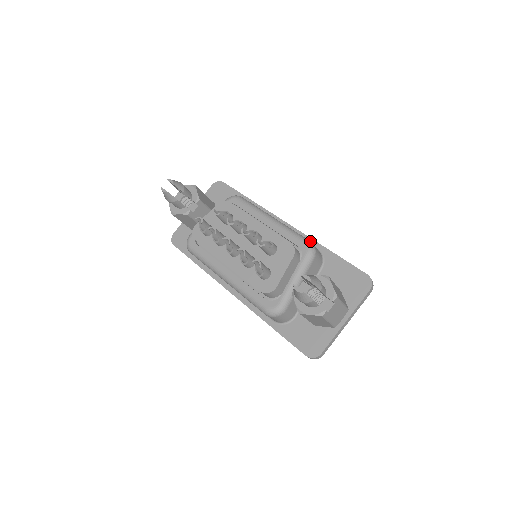
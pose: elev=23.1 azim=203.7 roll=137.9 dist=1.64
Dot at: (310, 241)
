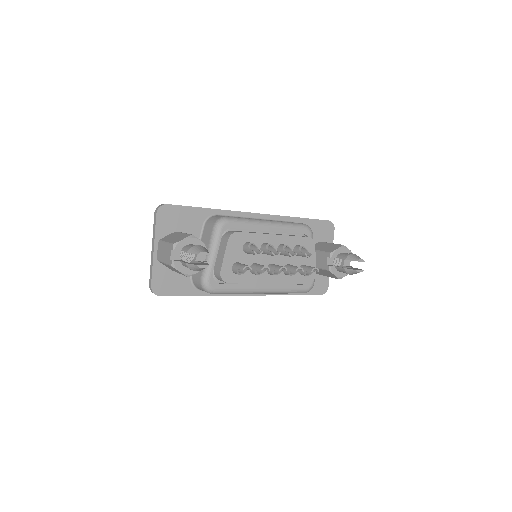
Dot at: (304, 224)
